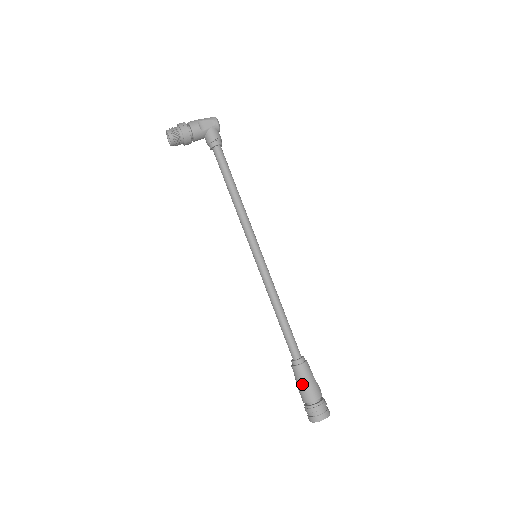
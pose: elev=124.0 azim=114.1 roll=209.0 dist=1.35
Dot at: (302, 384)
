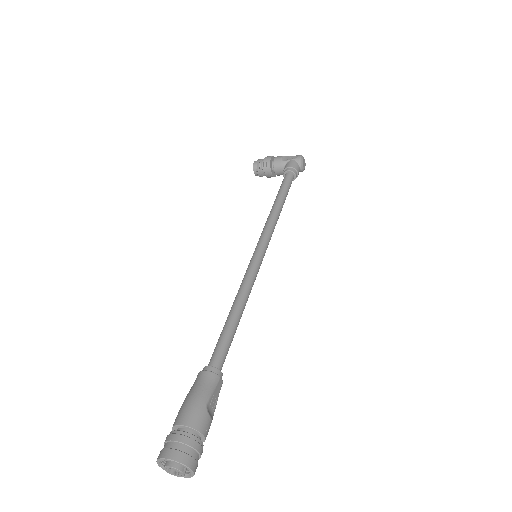
Dot at: (186, 396)
